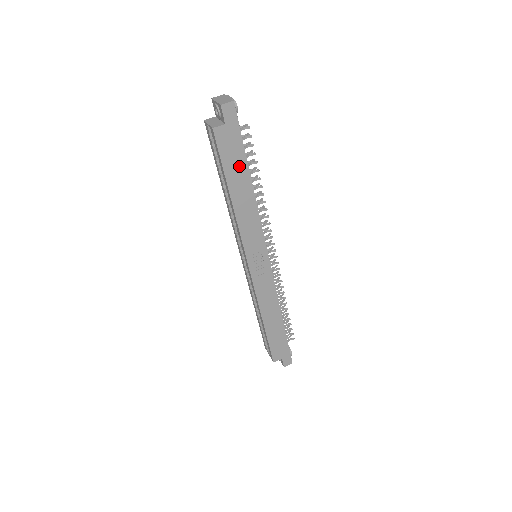
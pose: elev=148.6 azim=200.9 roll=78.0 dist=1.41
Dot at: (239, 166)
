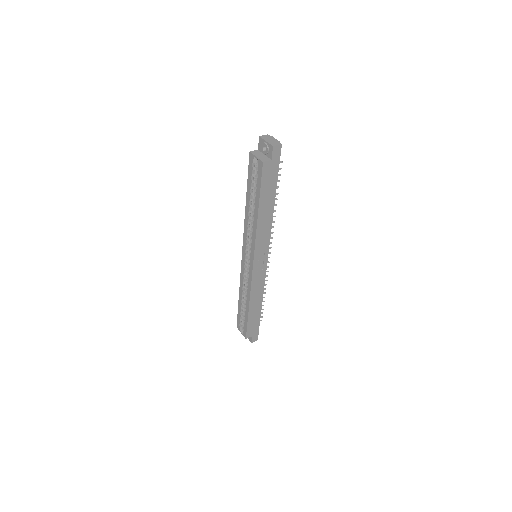
Dot at: (270, 190)
